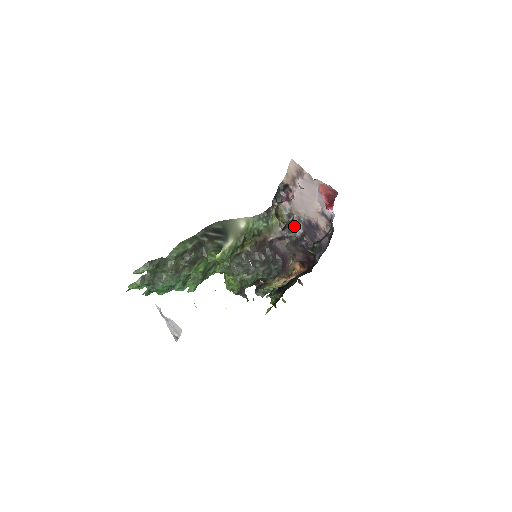
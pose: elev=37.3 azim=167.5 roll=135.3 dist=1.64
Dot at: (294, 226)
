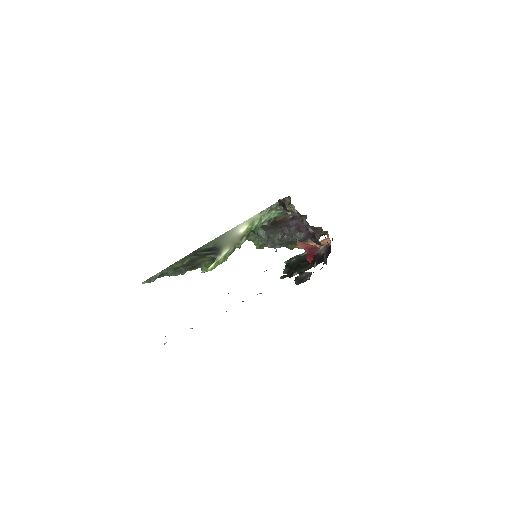
Dot at: occluded
